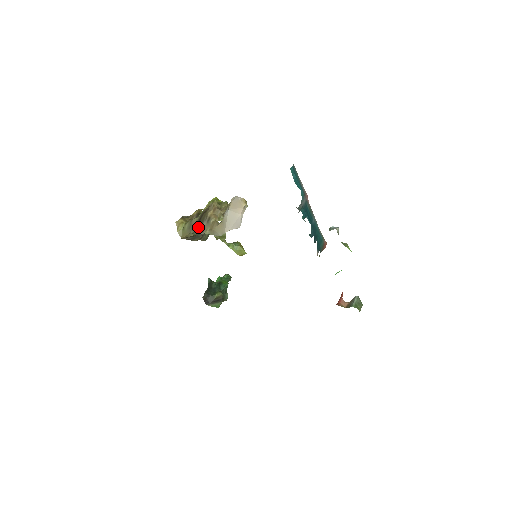
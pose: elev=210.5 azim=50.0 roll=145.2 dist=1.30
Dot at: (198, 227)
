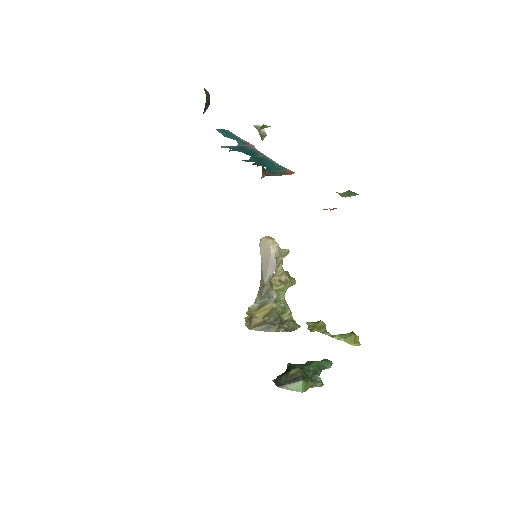
Dot at: occluded
